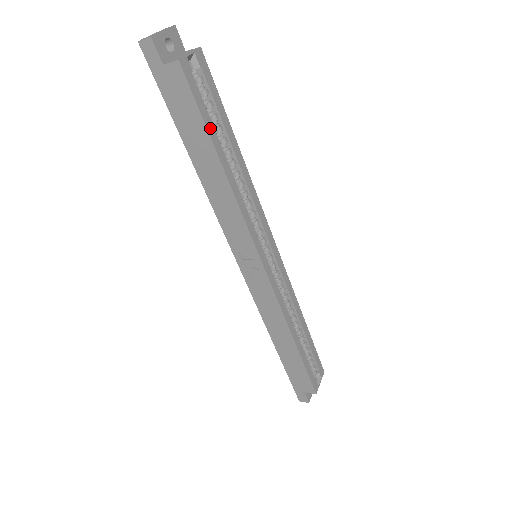
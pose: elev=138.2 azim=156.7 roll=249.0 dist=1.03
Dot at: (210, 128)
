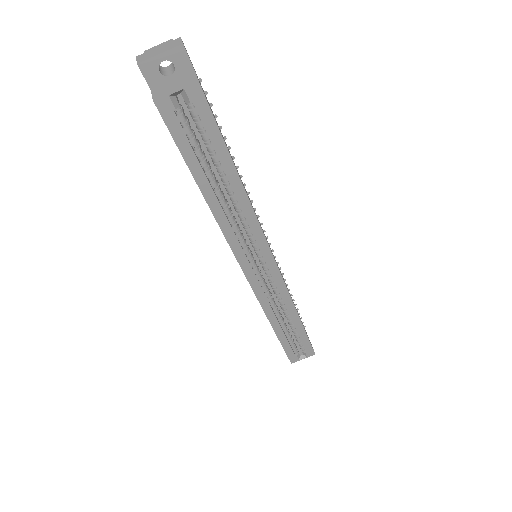
Dot at: (192, 161)
